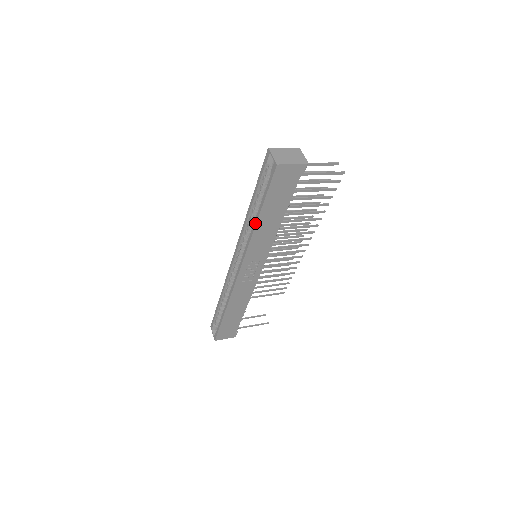
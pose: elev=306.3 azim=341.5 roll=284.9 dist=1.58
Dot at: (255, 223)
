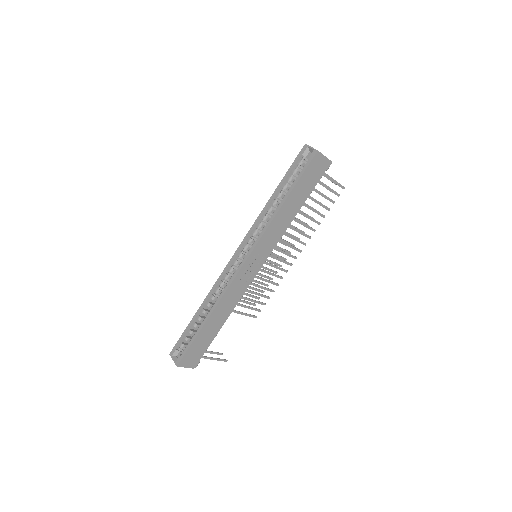
Dot at: (279, 207)
